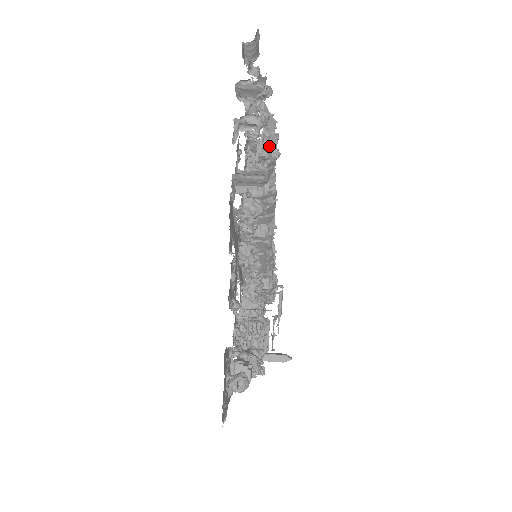
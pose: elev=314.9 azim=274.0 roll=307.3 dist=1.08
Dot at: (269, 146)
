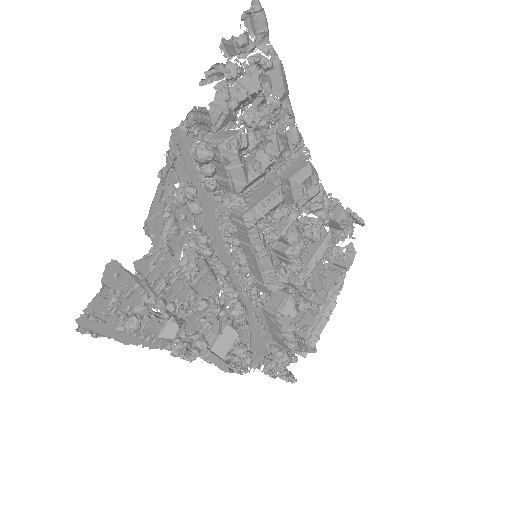
Dot at: (224, 91)
